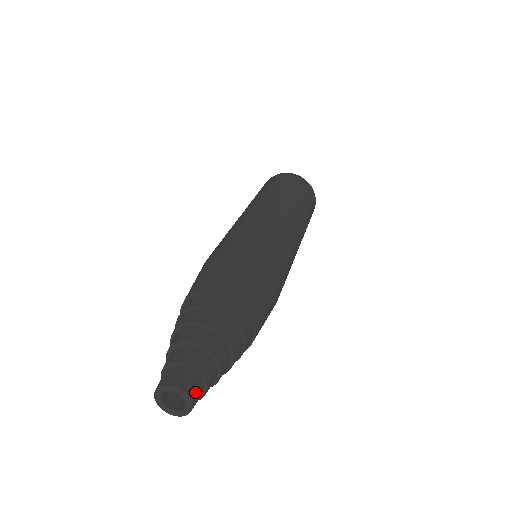
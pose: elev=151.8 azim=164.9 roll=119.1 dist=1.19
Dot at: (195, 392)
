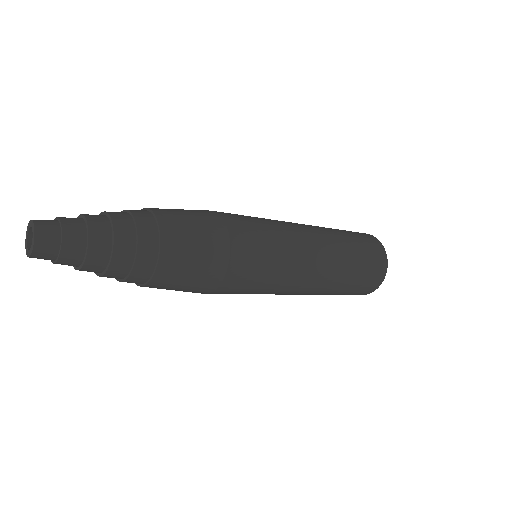
Dot at: (43, 221)
